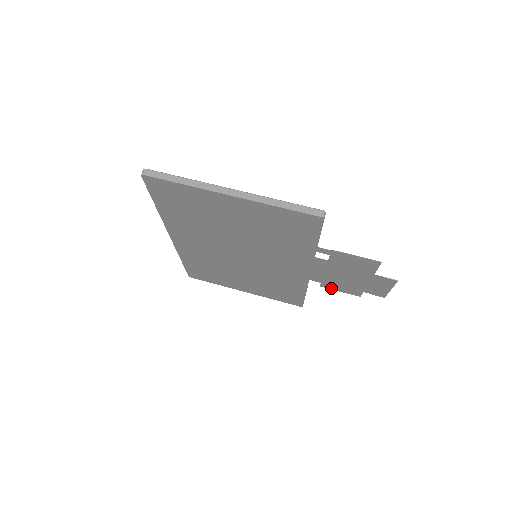
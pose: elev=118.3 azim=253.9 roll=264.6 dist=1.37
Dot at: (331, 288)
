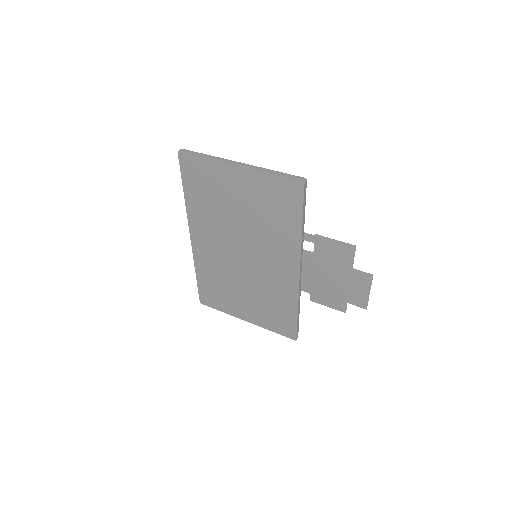
Dot at: (320, 302)
